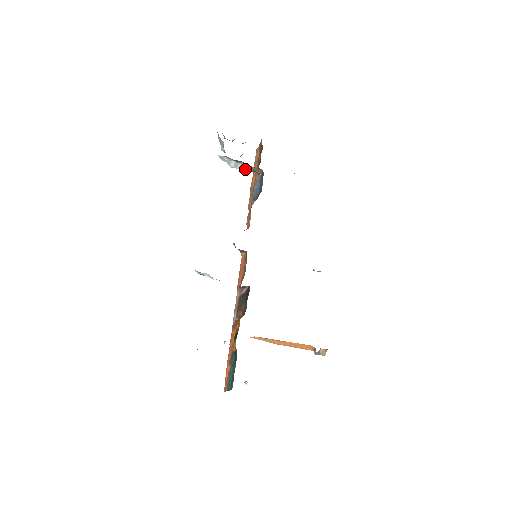
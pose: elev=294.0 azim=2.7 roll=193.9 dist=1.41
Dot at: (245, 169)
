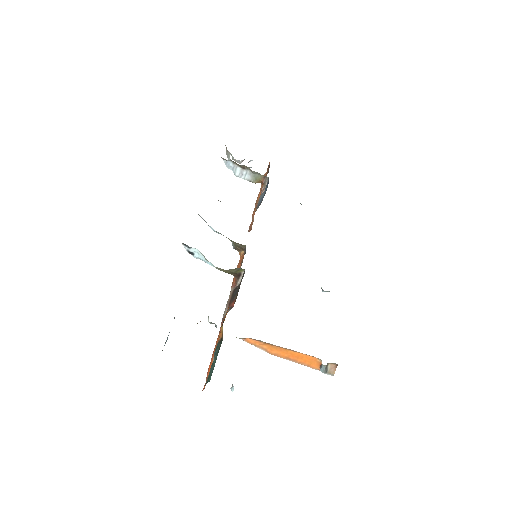
Dot at: (251, 179)
